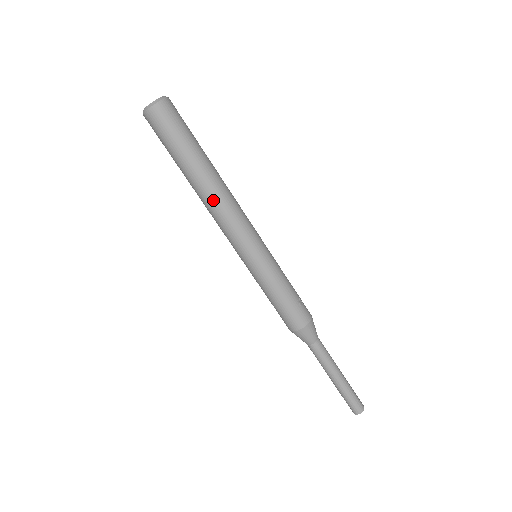
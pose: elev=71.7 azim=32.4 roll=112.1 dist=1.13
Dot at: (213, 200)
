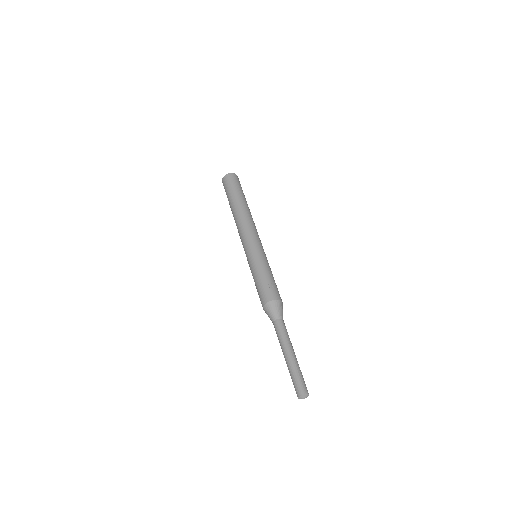
Dot at: (237, 219)
